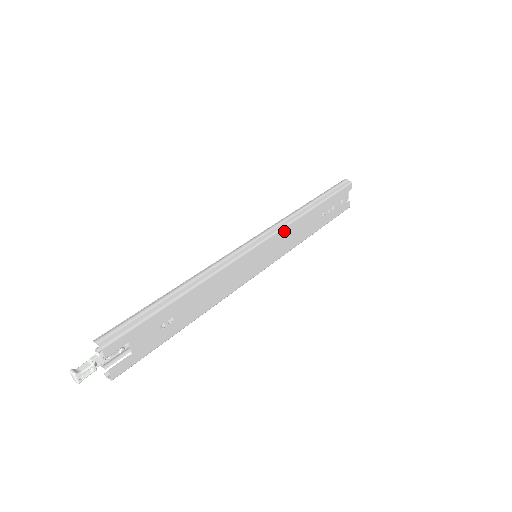
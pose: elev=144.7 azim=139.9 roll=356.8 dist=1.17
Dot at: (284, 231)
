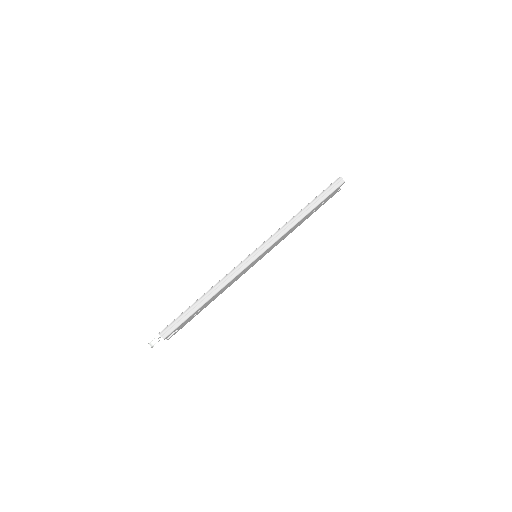
Dot at: (278, 240)
